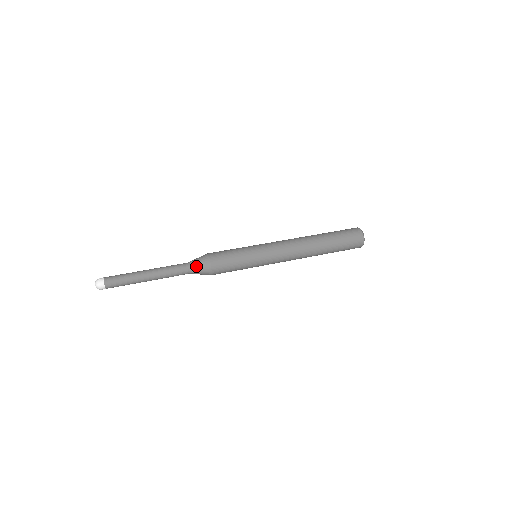
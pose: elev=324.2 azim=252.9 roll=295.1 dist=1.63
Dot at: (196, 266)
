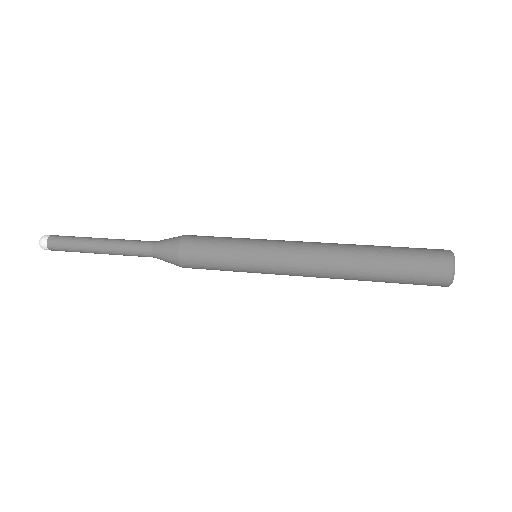
Dot at: (163, 241)
